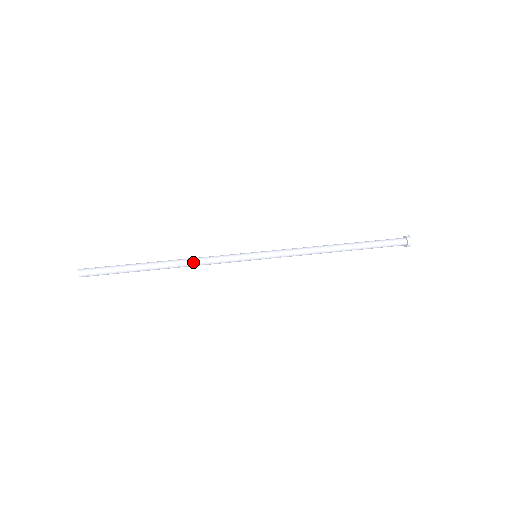
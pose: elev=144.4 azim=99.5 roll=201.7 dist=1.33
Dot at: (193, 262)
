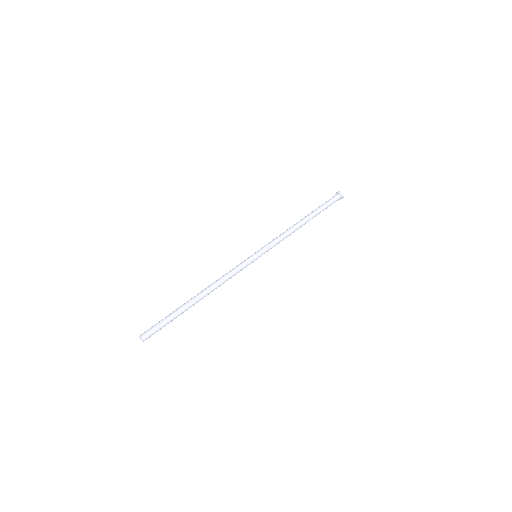
Dot at: (219, 285)
